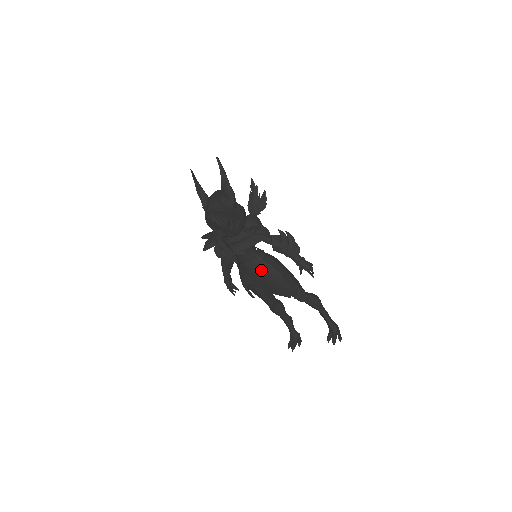
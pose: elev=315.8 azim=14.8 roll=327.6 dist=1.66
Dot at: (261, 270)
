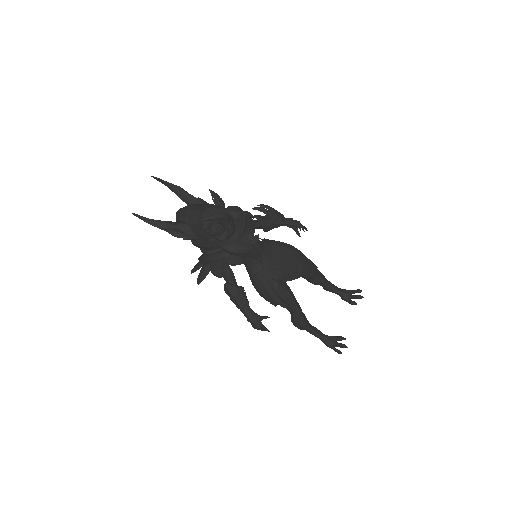
Dot at: (278, 251)
